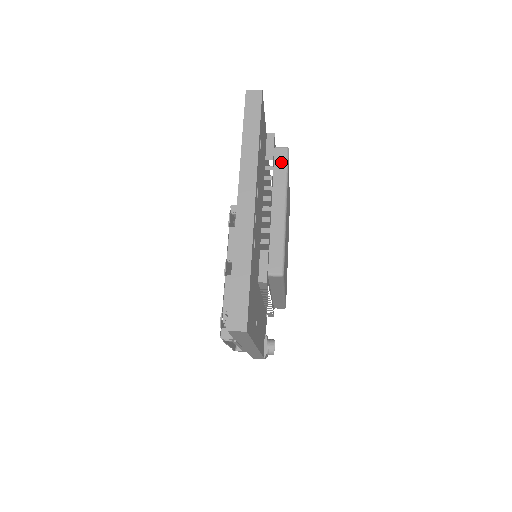
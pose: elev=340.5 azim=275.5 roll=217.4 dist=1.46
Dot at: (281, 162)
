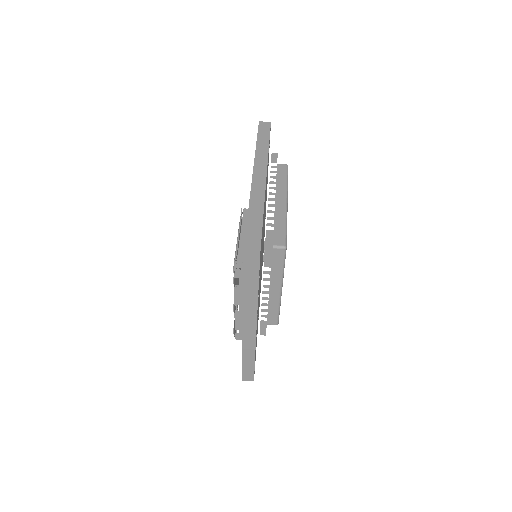
Dot at: (278, 260)
